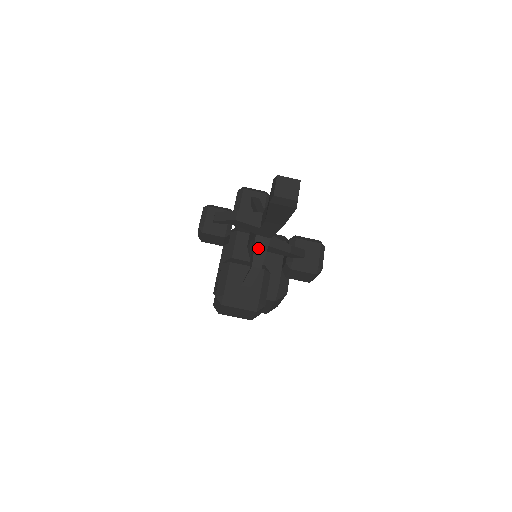
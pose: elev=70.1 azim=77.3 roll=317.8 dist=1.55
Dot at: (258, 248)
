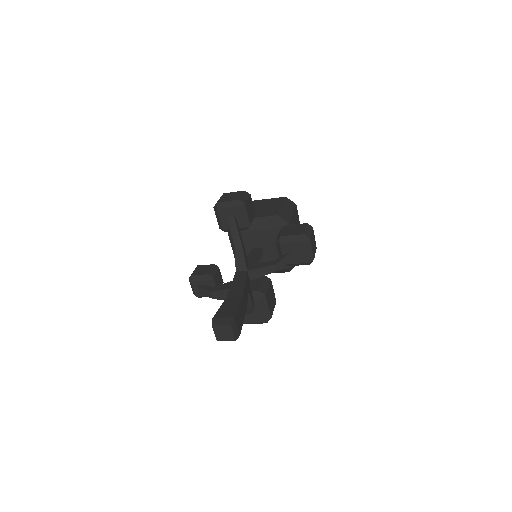
Dot at: occluded
